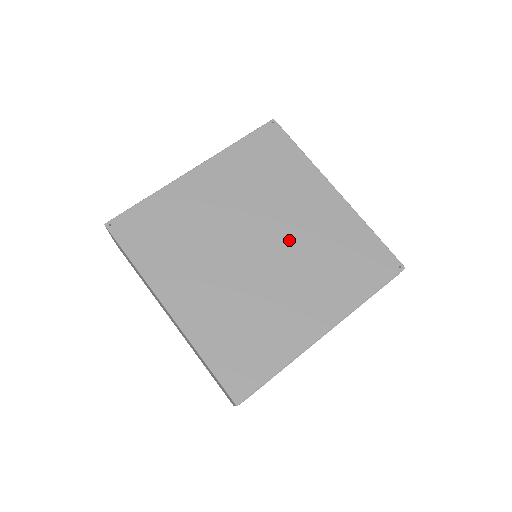
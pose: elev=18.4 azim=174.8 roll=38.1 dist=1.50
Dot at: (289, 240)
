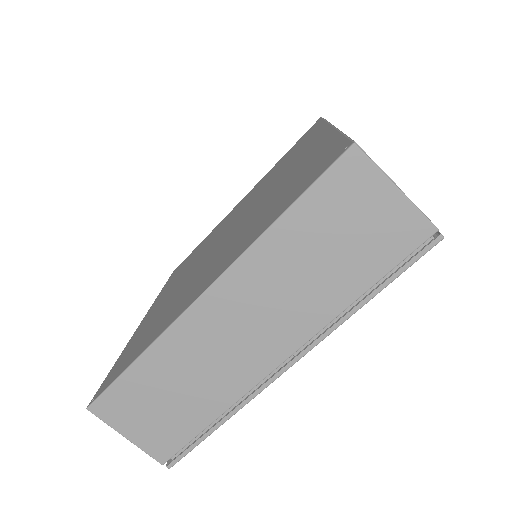
Dot at: (243, 210)
